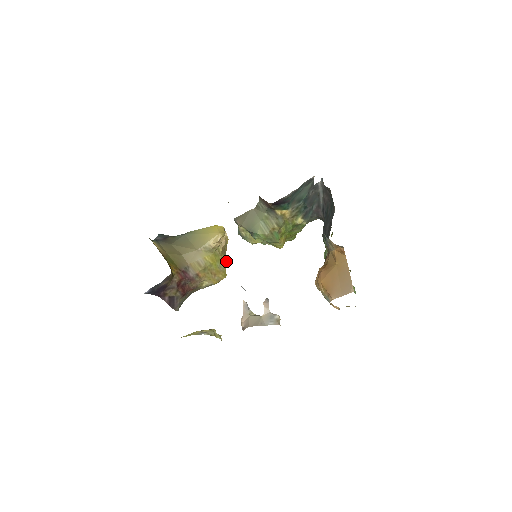
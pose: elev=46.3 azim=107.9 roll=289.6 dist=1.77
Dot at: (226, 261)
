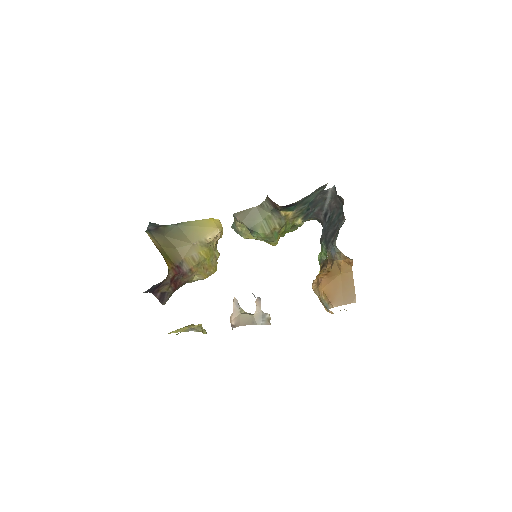
Dot at: (217, 255)
